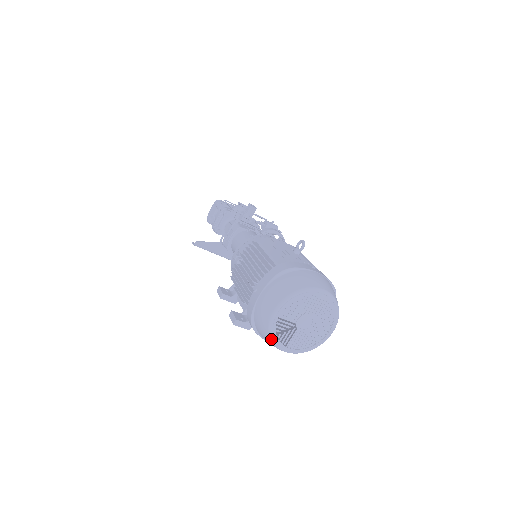
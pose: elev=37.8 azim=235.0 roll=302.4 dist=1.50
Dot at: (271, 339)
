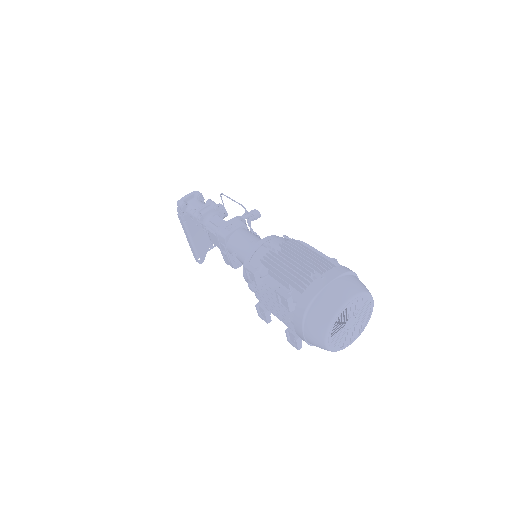
Dot at: (329, 325)
